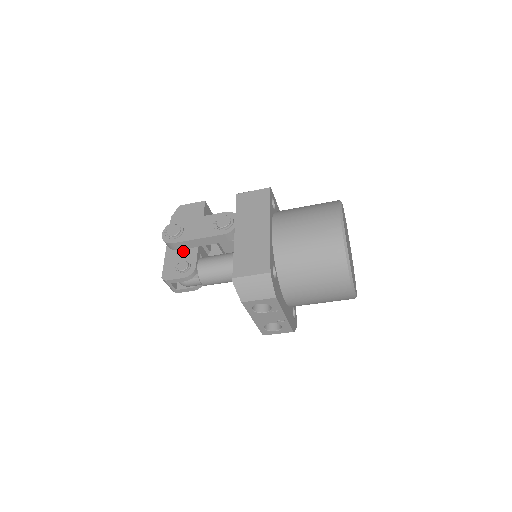
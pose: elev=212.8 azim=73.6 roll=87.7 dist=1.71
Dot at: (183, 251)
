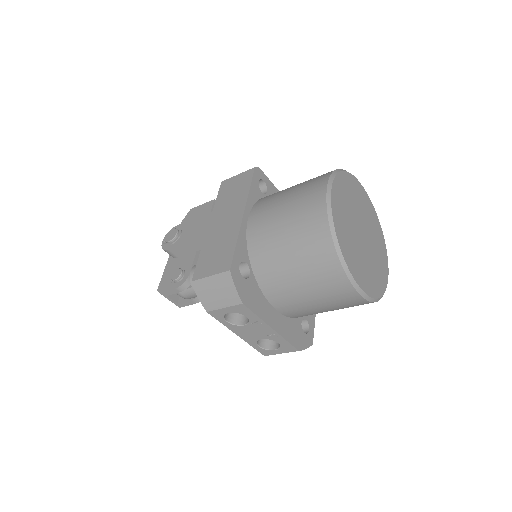
Dot at: (182, 258)
